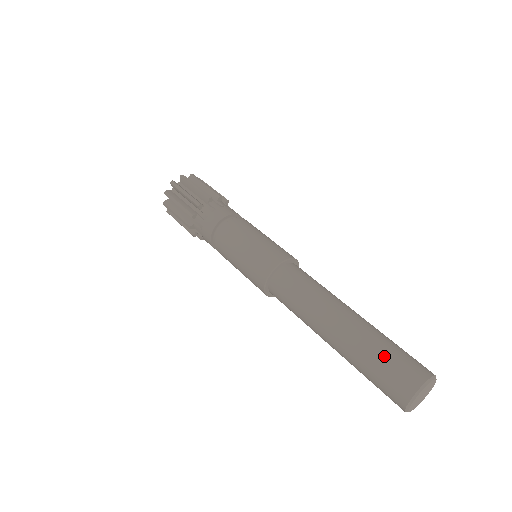
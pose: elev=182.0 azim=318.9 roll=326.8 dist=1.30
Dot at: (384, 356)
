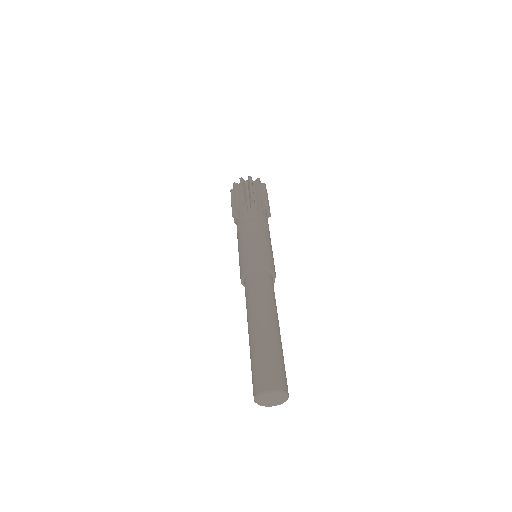
Dot at: (255, 363)
